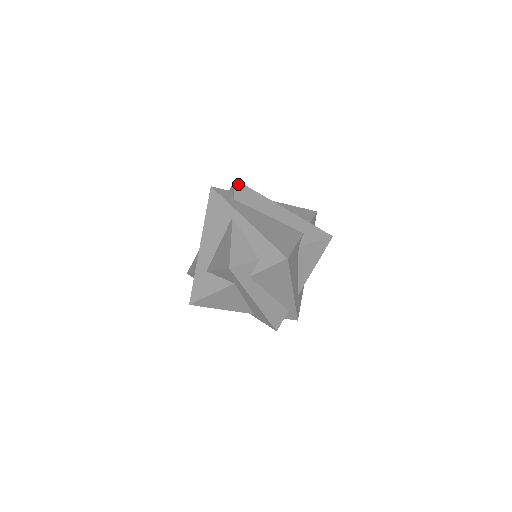
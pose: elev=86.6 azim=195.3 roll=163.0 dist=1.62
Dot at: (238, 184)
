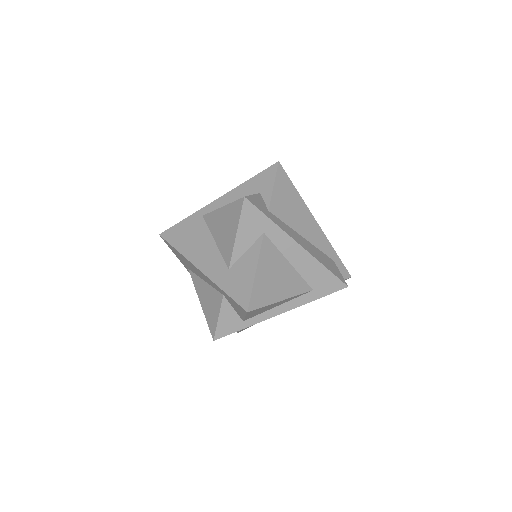
Dot at: occluded
